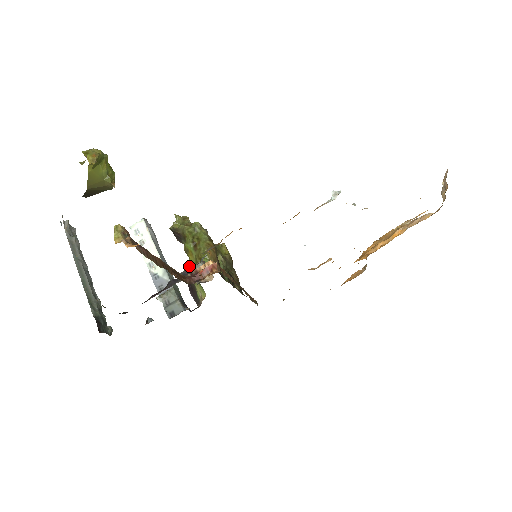
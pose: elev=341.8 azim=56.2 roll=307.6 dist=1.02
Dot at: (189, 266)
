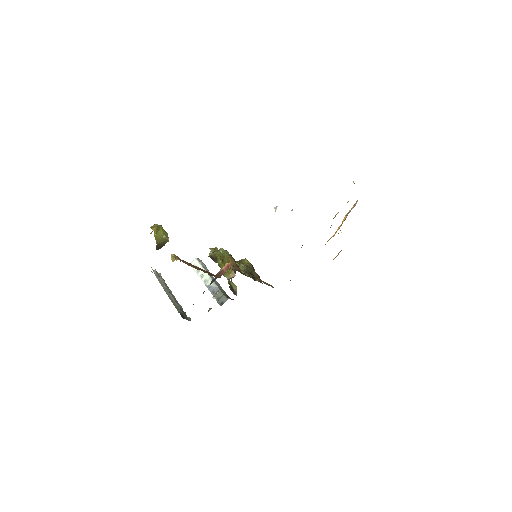
Dot at: occluded
